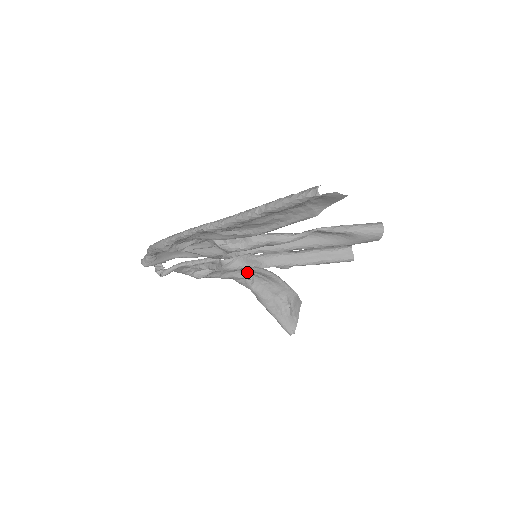
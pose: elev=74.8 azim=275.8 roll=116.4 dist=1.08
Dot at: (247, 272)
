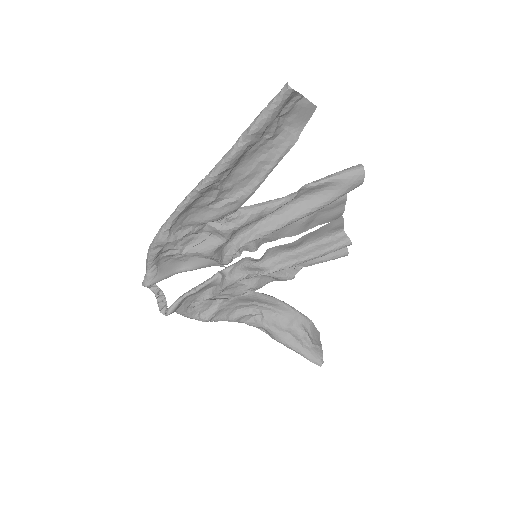
Dot at: (253, 306)
